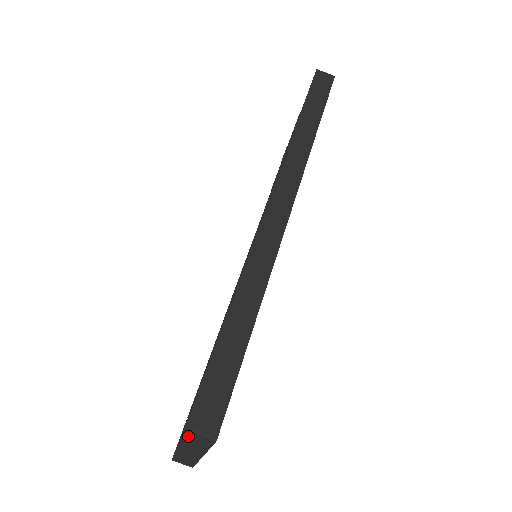
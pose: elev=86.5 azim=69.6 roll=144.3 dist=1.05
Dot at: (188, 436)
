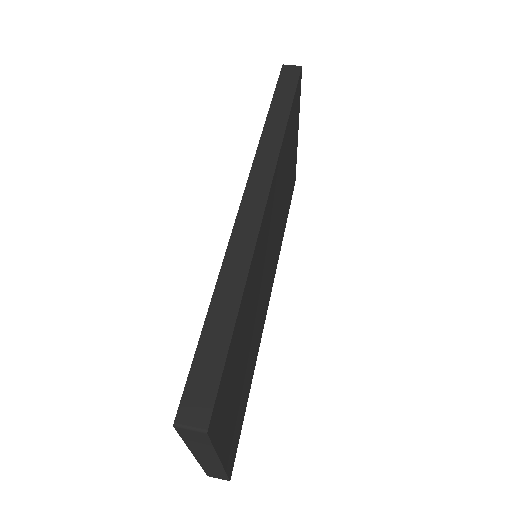
Dot at: (184, 435)
